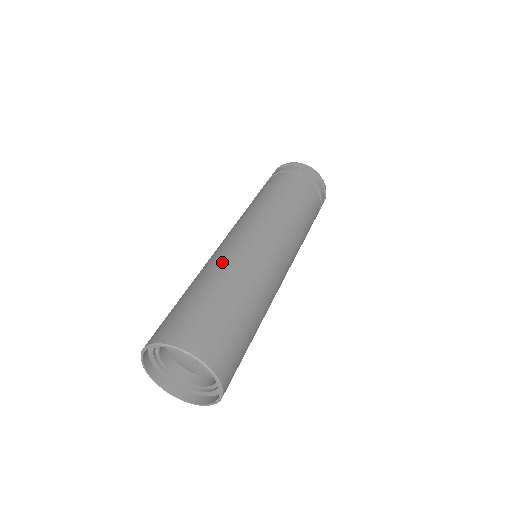
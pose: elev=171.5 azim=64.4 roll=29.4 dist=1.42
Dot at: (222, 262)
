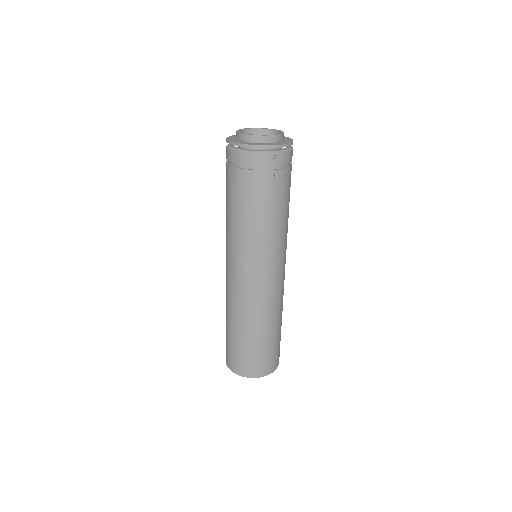
Dot at: (250, 312)
